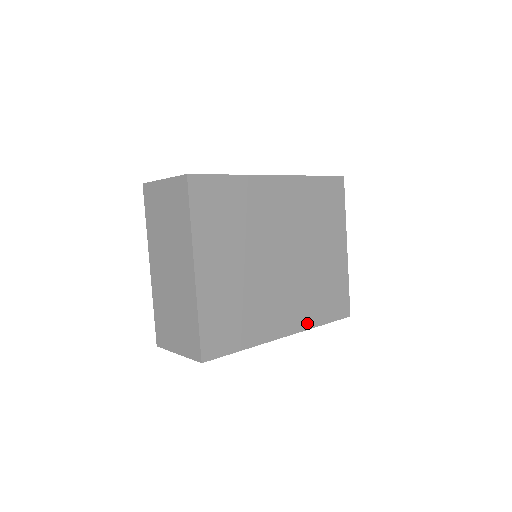
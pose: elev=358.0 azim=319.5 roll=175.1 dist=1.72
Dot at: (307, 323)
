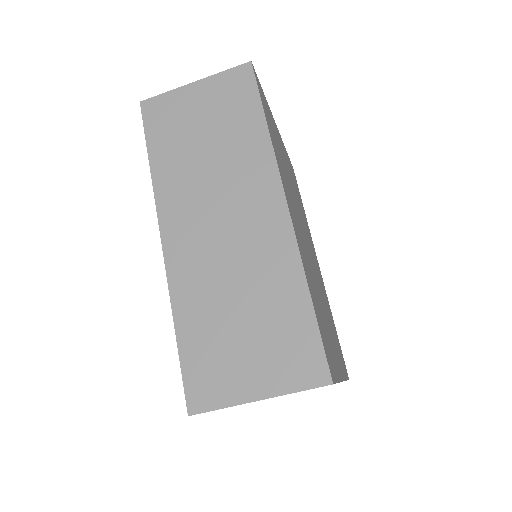
Dot at: (301, 255)
